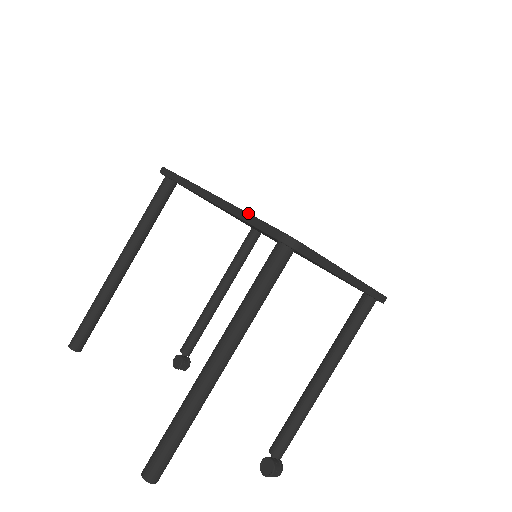
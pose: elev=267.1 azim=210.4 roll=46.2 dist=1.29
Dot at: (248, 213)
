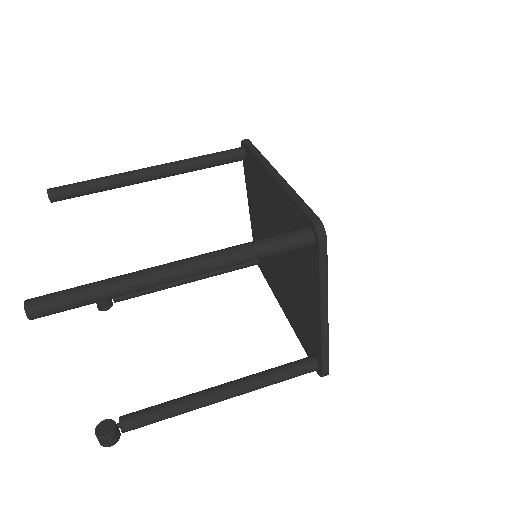
Dot at: occluded
